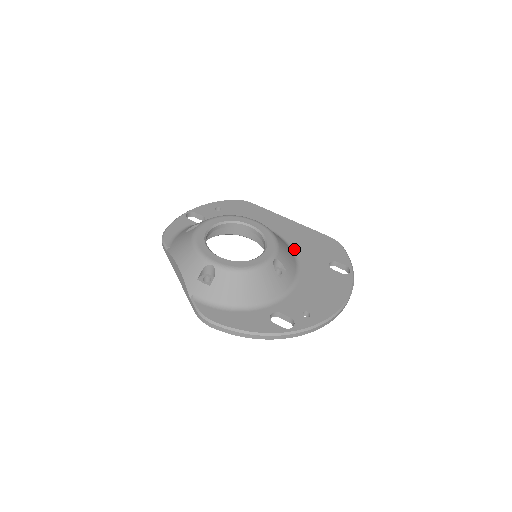
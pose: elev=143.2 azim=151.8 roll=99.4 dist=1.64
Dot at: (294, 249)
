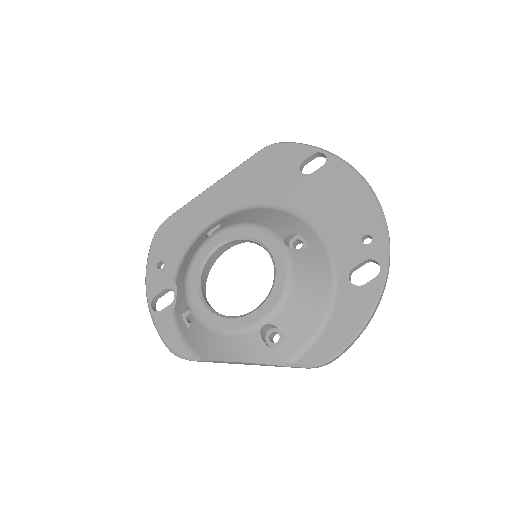
Dot at: (262, 204)
